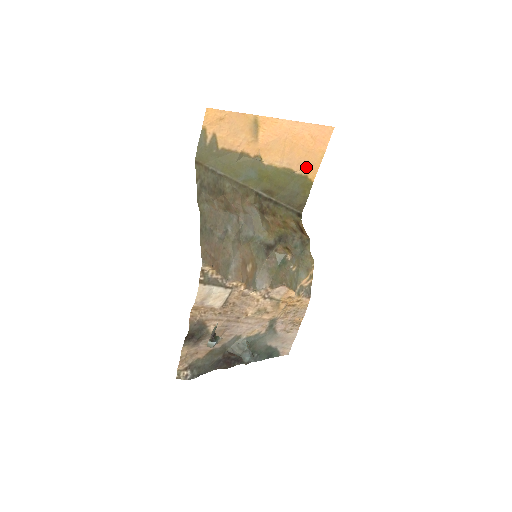
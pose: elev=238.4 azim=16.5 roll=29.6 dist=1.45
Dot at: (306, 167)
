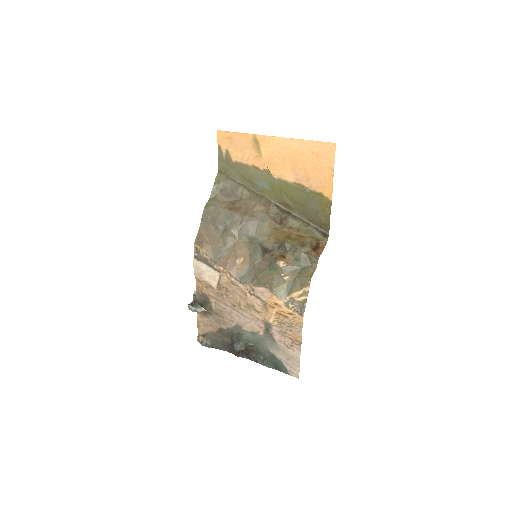
Dot at: (318, 184)
